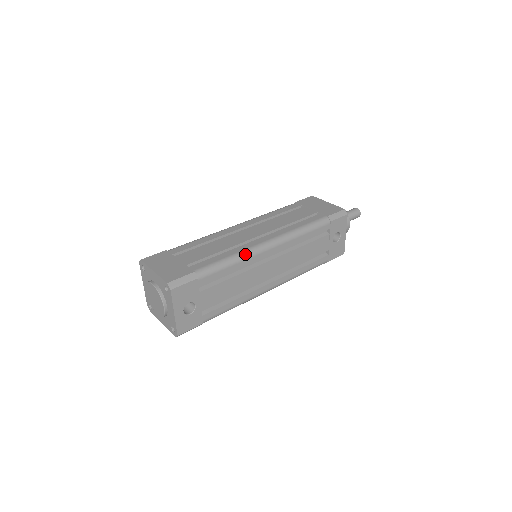
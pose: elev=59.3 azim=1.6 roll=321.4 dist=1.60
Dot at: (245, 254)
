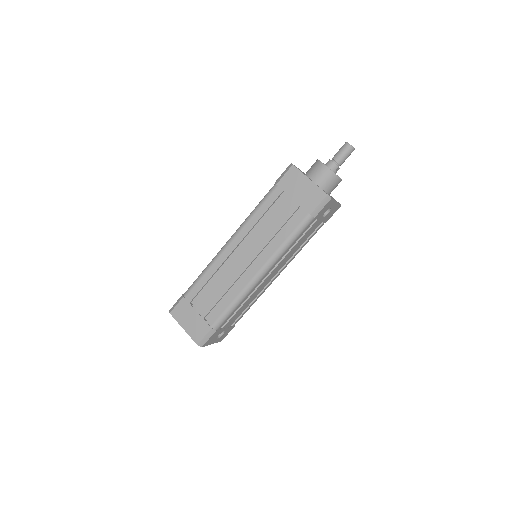
Dot at: (244, 295)
